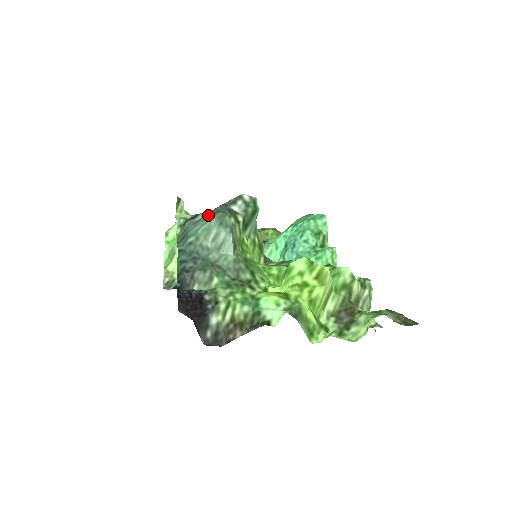
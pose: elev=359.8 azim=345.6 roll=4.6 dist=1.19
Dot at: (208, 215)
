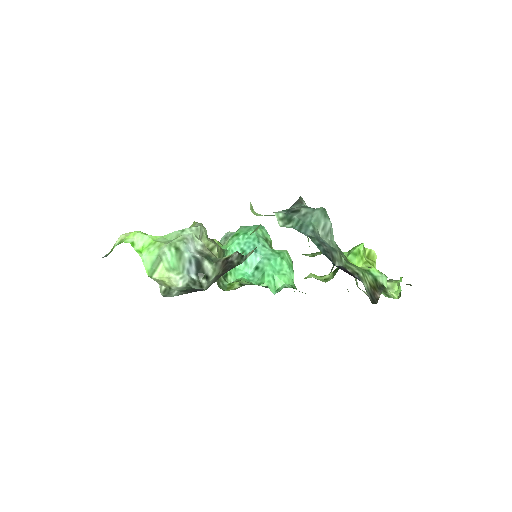
Dot at: (311, 209)
